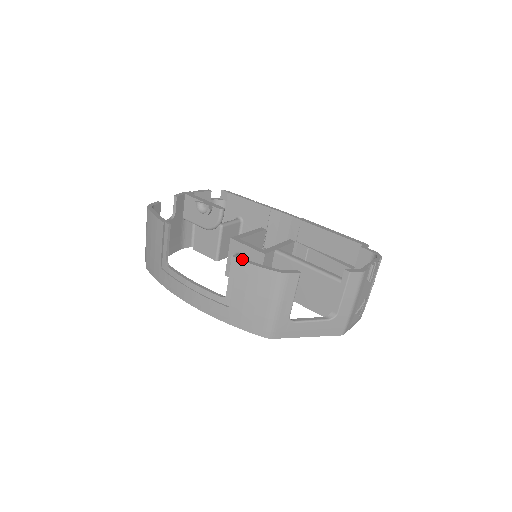
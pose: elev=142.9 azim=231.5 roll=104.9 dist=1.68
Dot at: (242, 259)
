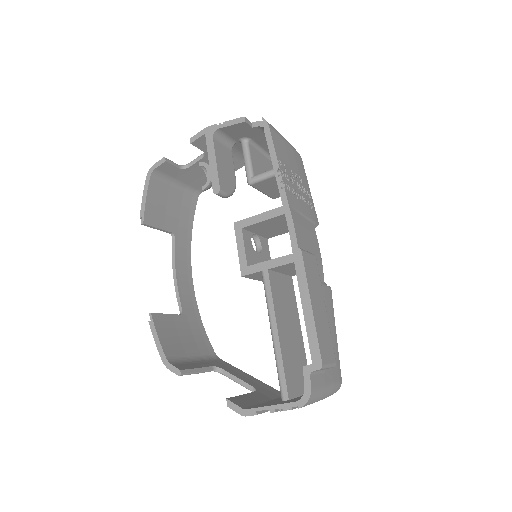
Dot at: (152, 324)
